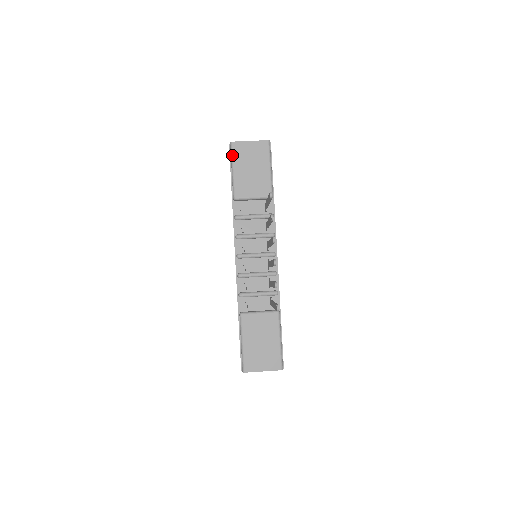
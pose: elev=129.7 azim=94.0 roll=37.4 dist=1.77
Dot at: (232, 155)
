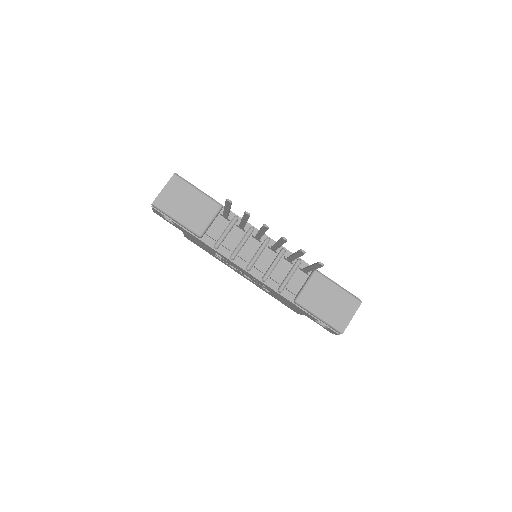
Dot at: (163, 211)
